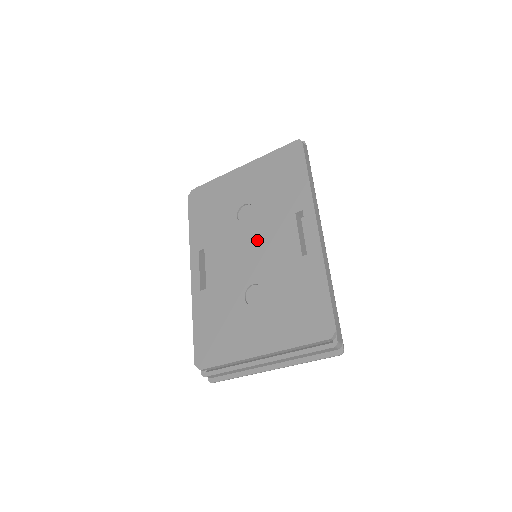
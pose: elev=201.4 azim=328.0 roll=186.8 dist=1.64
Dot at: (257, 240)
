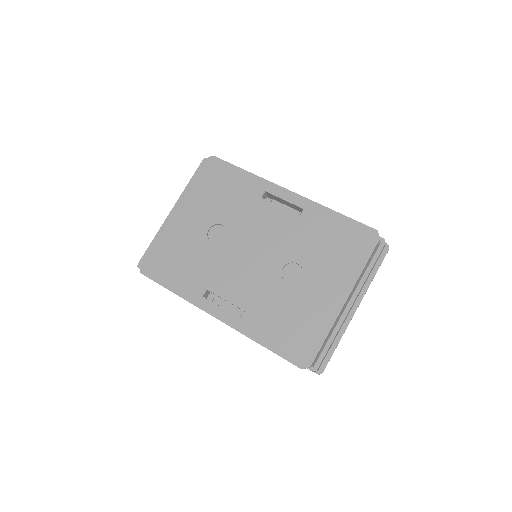
Dot at: (250, 240)
